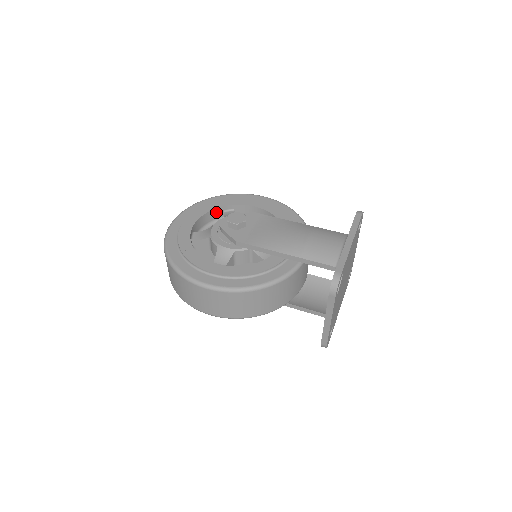
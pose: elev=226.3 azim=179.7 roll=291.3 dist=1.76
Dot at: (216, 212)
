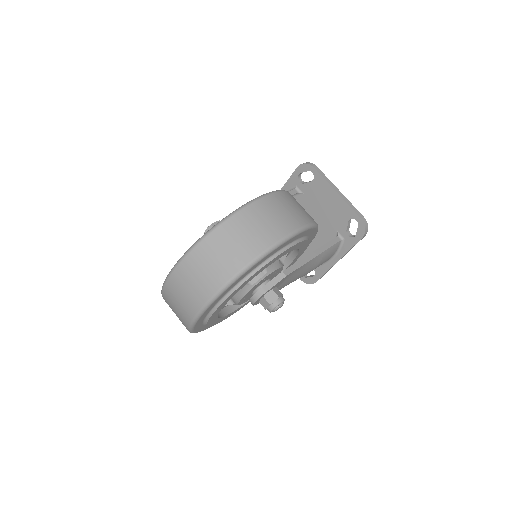
Dot at: occluded
